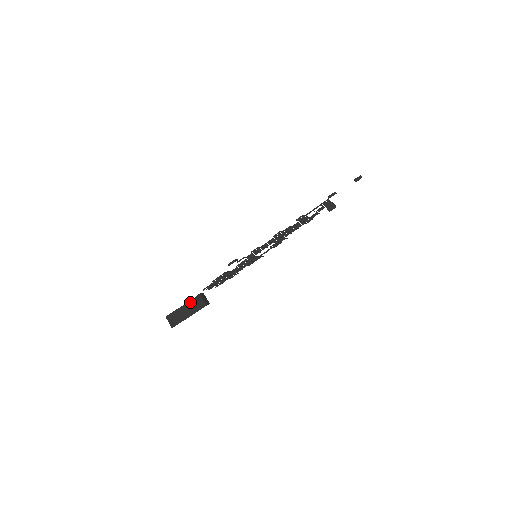
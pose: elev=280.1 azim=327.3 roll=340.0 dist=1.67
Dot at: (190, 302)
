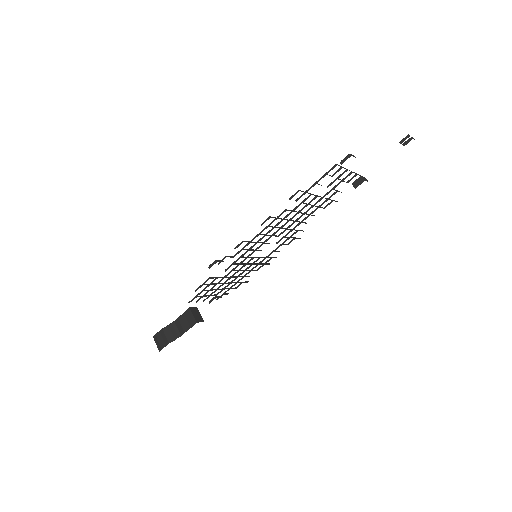
Dot at: (179, 318)
